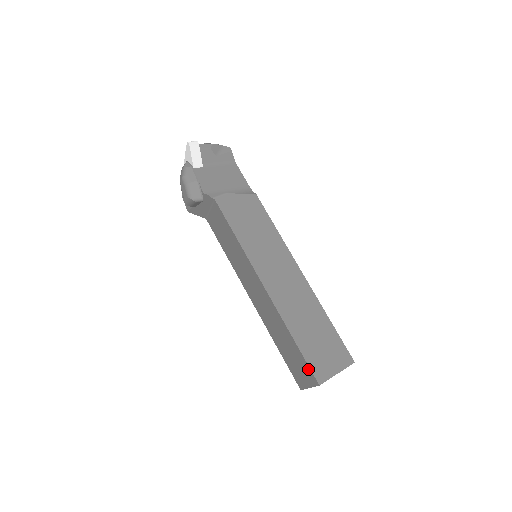
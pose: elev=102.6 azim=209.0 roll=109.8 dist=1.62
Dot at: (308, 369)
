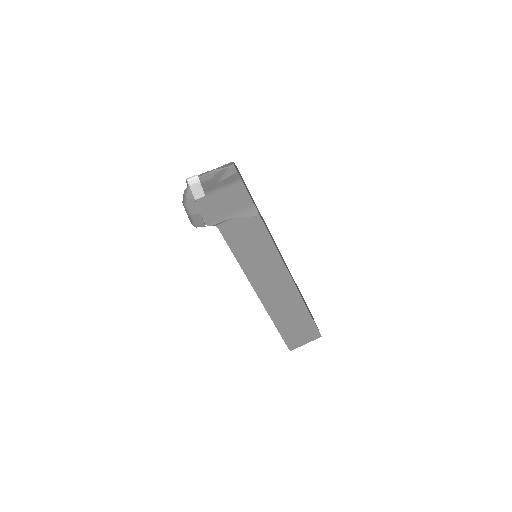
Dot at: (284, 341)
